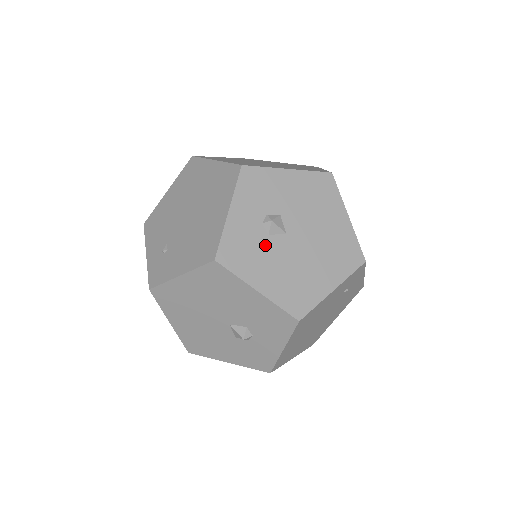
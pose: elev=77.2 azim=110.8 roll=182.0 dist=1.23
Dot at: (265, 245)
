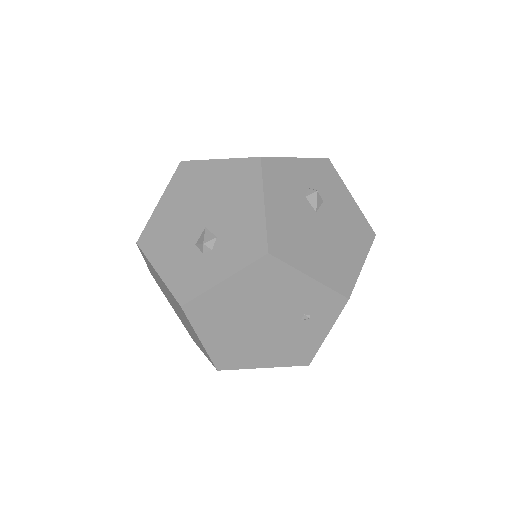
Dot at: (297, 196)
